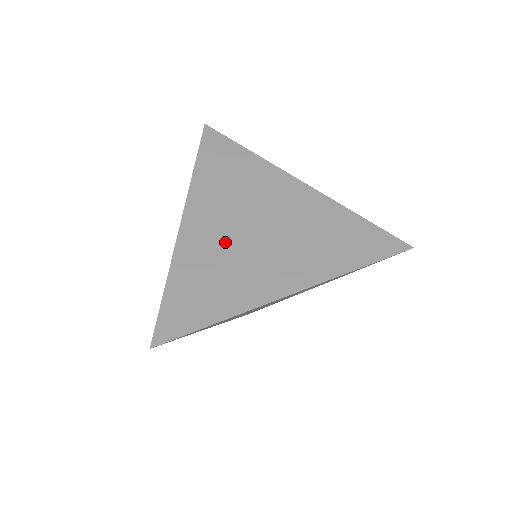
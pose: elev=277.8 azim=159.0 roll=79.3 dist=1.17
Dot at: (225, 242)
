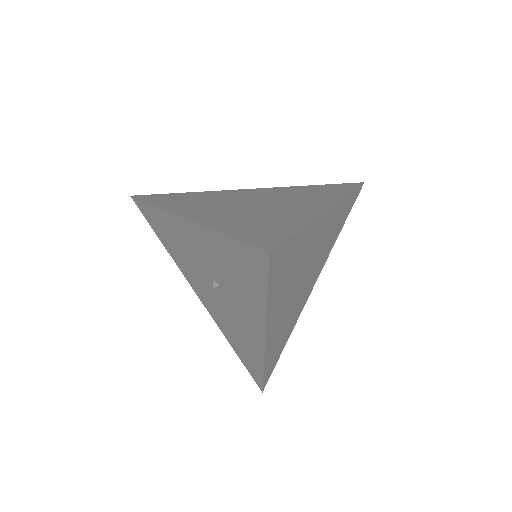
Dot at: (238, 211)
